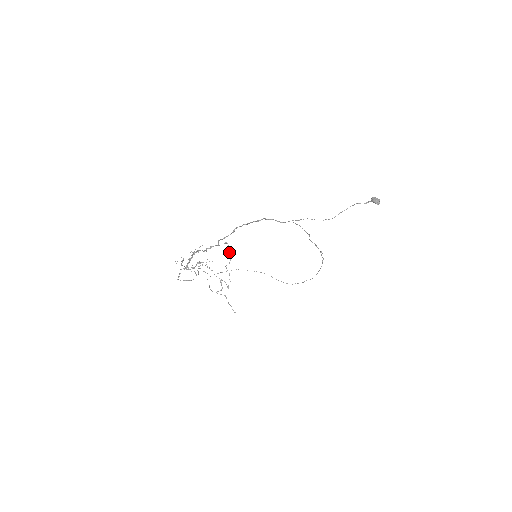
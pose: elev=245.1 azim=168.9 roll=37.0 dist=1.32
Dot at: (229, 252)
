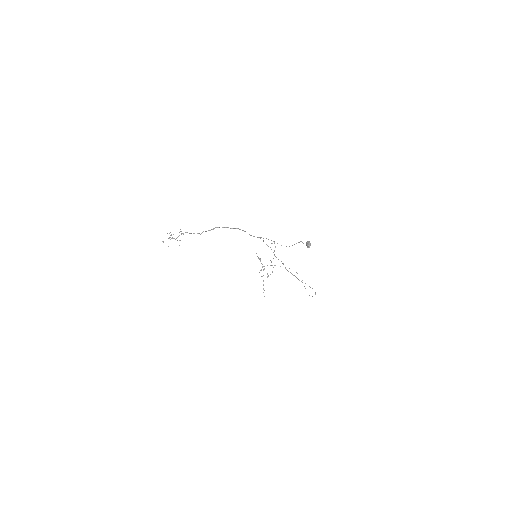
Dot at: (274, 251)
